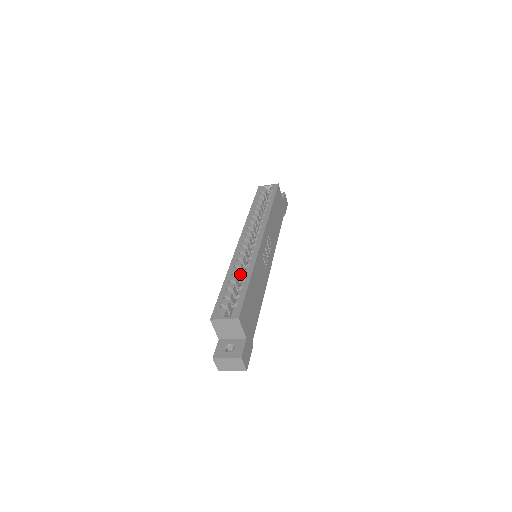
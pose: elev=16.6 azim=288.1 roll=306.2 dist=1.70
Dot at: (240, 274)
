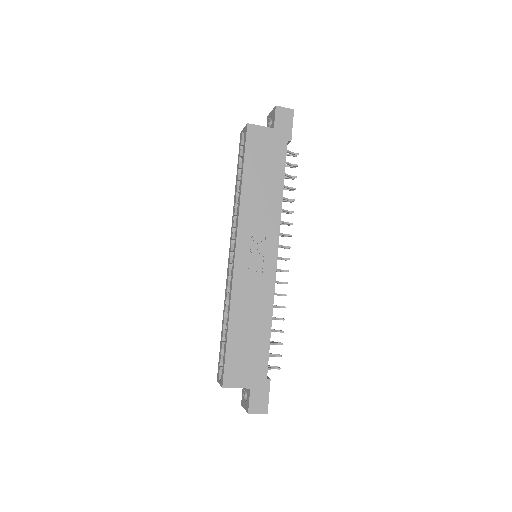
Dot at: occluded
